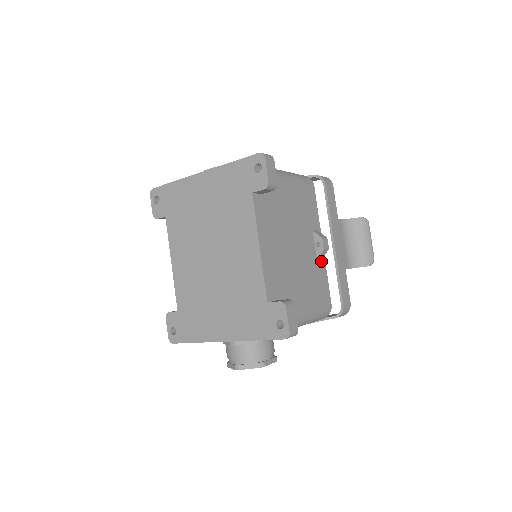
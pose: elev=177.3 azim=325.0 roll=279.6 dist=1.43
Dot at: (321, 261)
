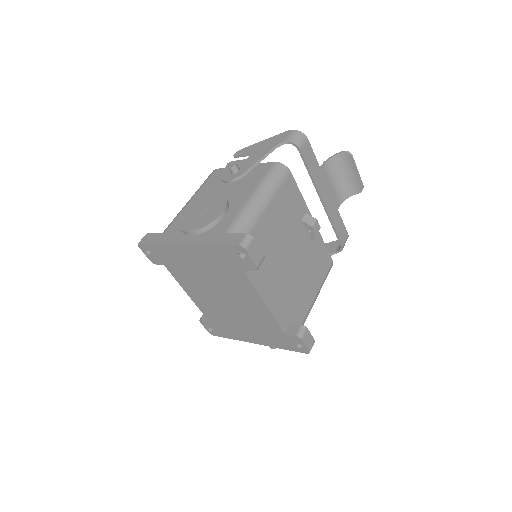
Dot at: (316, 237)
